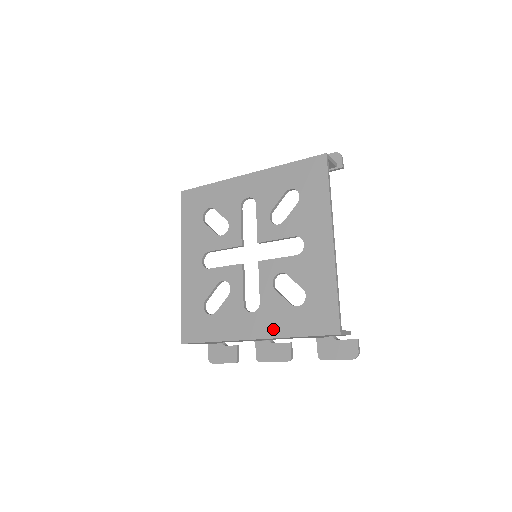
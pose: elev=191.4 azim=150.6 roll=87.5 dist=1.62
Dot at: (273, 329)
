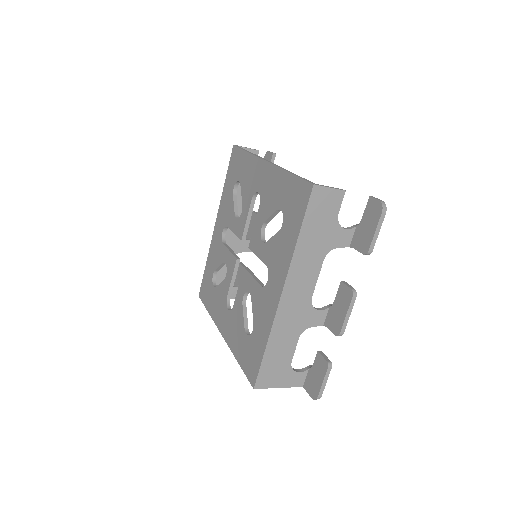
Dot at: (284, 264)
